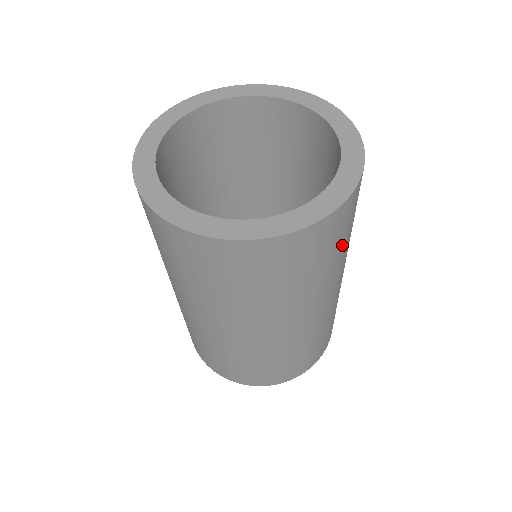
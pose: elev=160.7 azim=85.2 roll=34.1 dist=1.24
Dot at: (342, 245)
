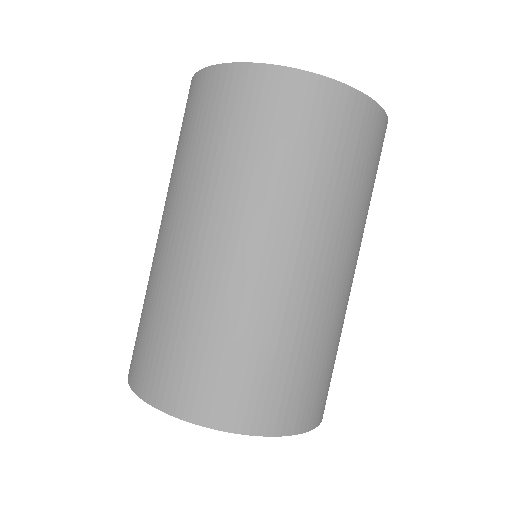
Dot at: occluded
